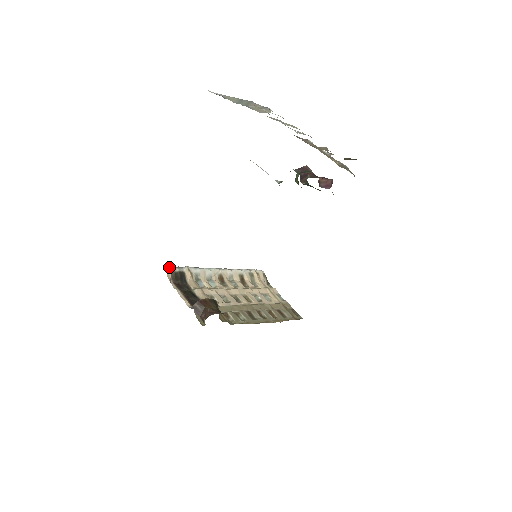
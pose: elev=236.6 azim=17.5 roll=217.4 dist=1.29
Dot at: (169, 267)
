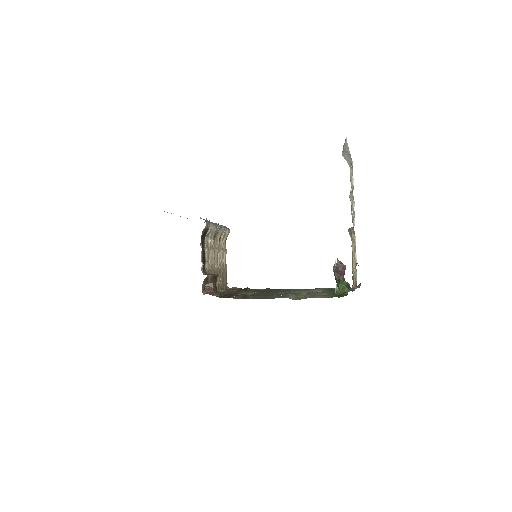
Dot at: (207, 224)
